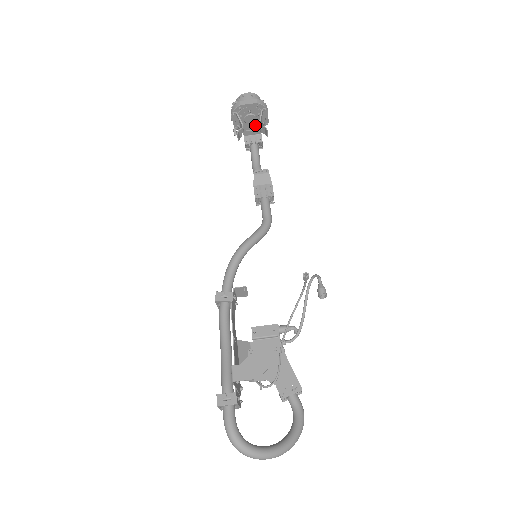
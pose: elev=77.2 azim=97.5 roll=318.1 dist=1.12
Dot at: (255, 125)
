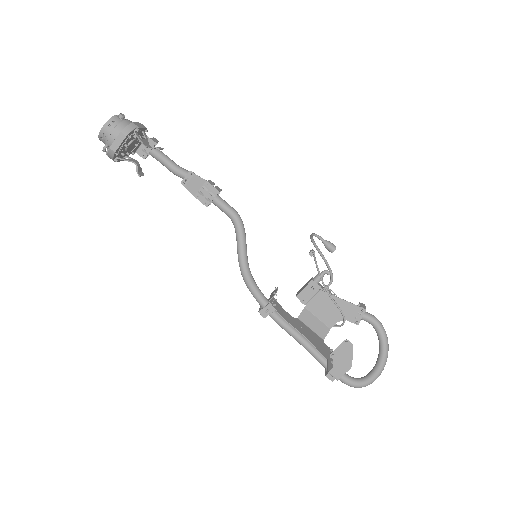
Dot at: (137, 141)
